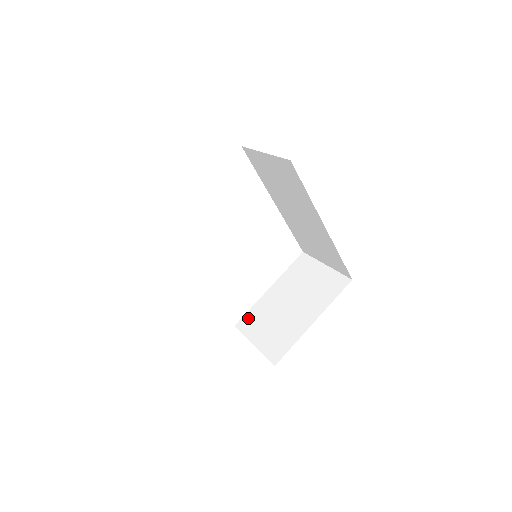
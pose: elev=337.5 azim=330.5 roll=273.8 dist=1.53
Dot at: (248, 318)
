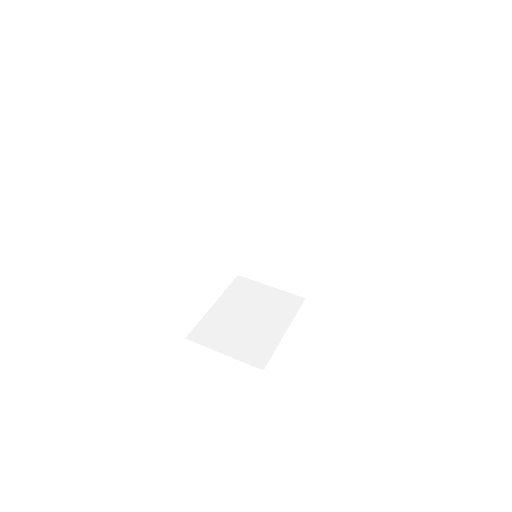
Dot at: (201, 330)
